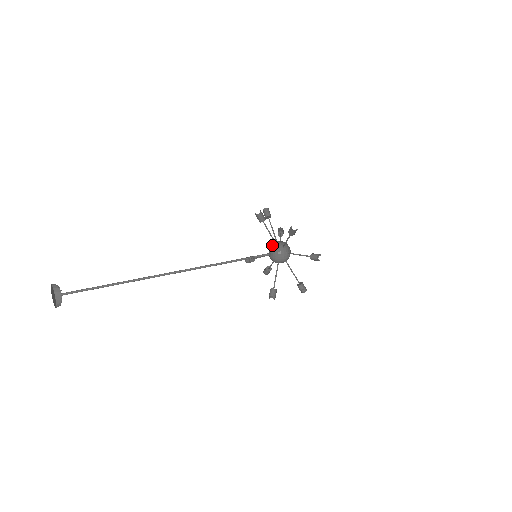
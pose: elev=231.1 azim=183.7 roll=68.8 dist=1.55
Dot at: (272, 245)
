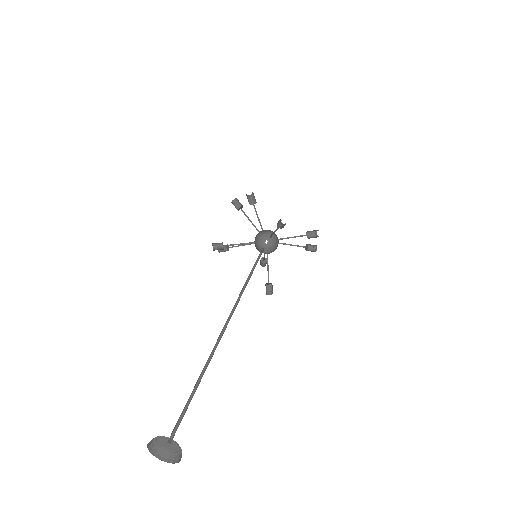
Dot at: (268, 240)
